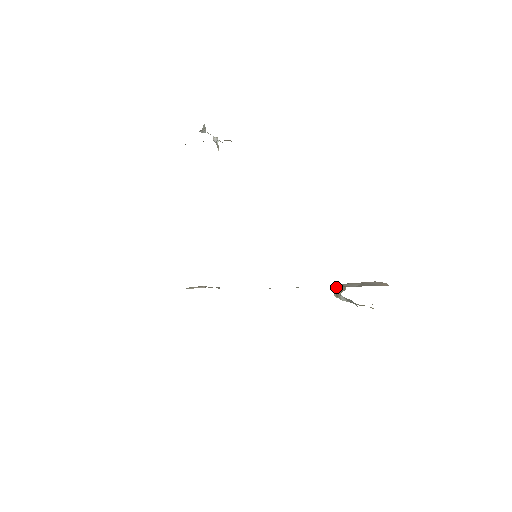
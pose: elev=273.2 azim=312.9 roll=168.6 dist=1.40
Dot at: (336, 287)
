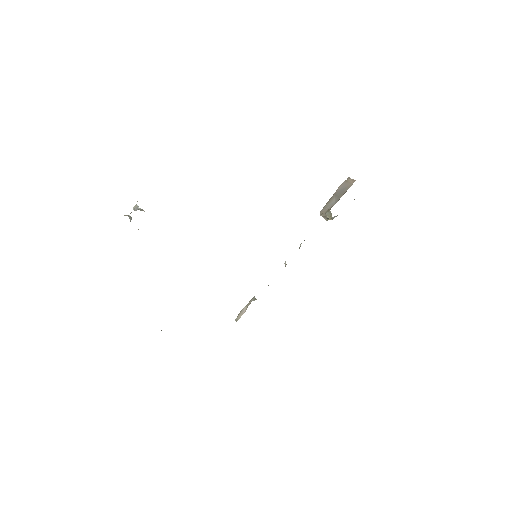
Dot at: (322, 216)
